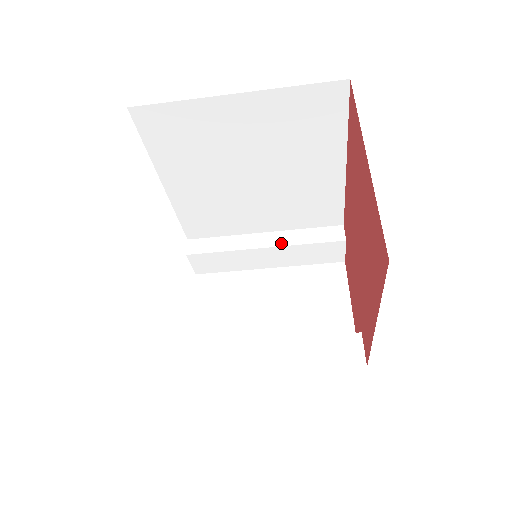
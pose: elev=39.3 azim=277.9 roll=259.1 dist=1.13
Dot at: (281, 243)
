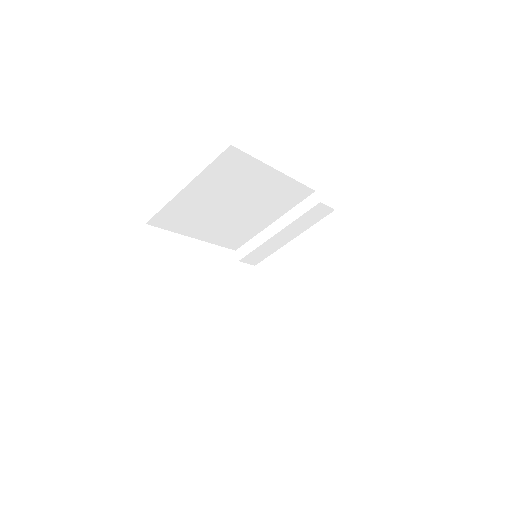
Dot at: (284, 225)
